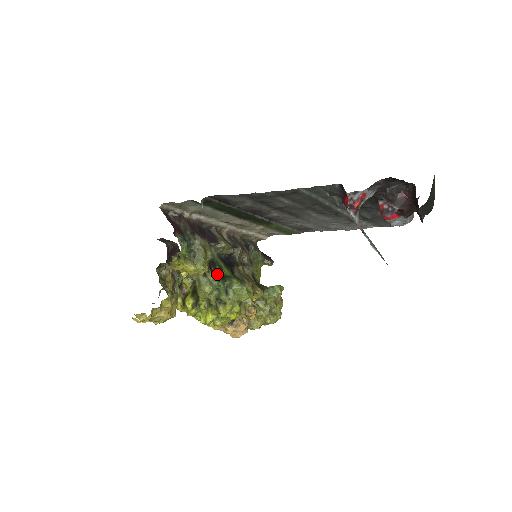
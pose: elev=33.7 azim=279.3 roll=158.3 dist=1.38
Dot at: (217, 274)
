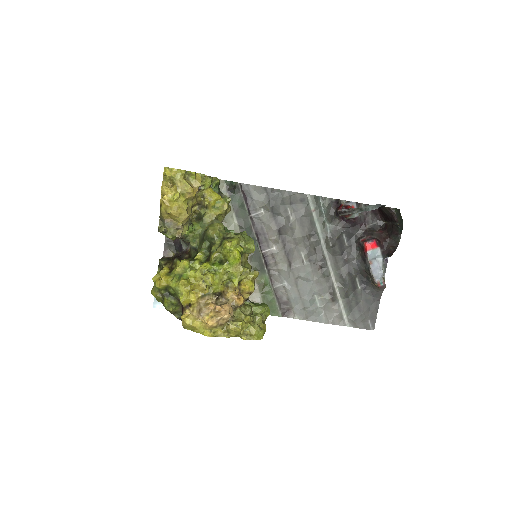
Dot at: occluded
